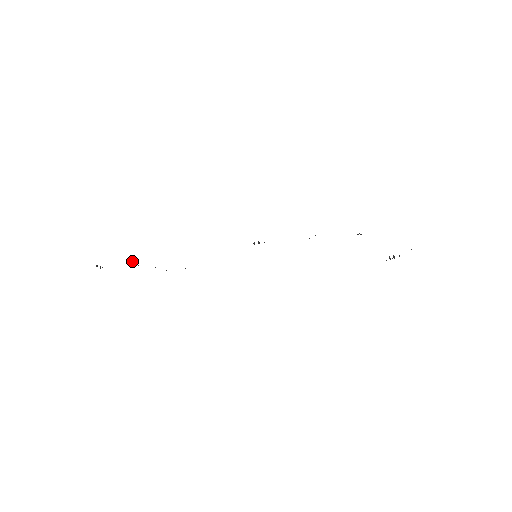
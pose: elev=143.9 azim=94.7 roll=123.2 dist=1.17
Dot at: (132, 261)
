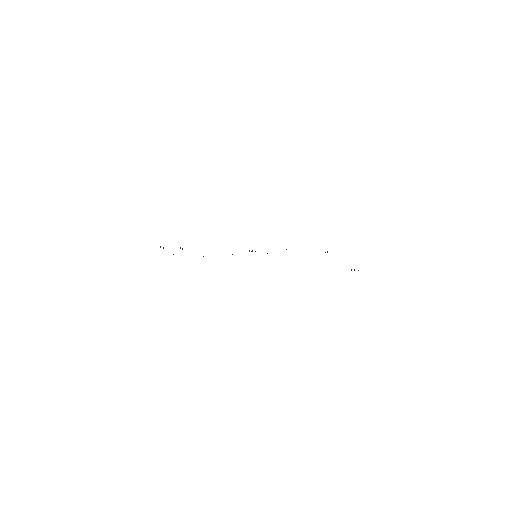
Dot at: (180, 248)
